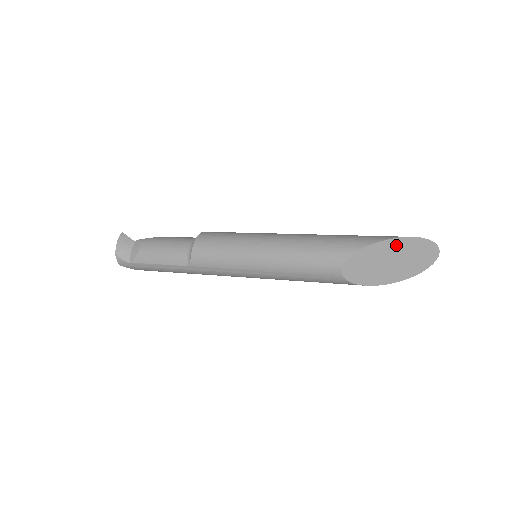
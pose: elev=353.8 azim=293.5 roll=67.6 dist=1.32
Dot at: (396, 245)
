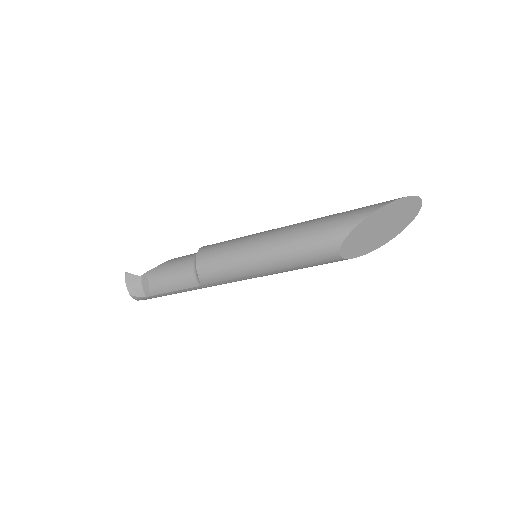
Dot at: (381, 214)
